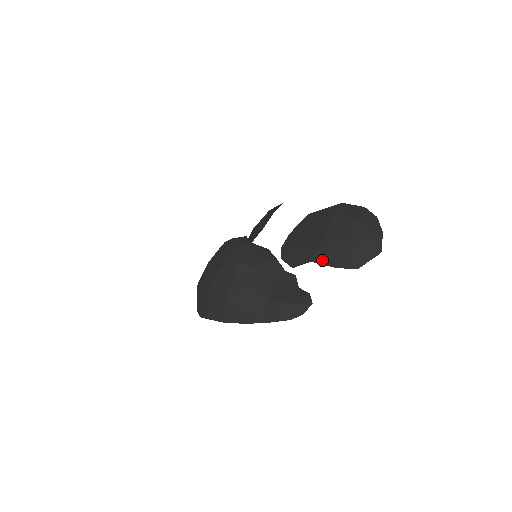
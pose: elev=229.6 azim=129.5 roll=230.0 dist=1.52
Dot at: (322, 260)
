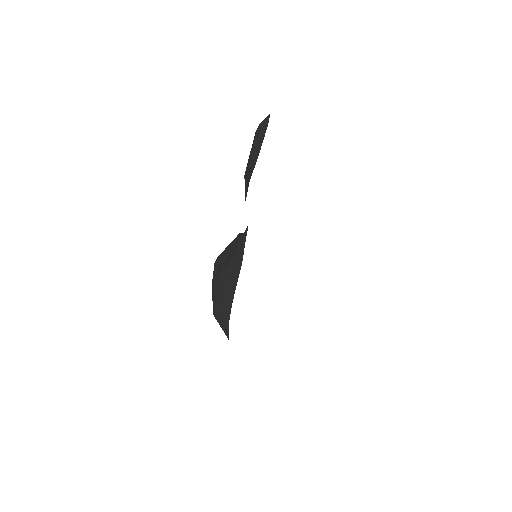
Dot at: (246, 189)
